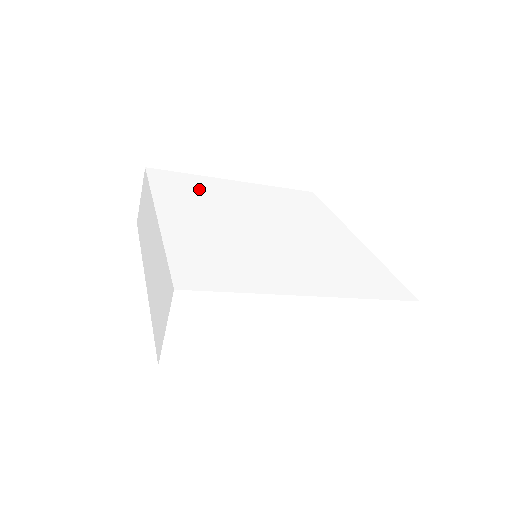
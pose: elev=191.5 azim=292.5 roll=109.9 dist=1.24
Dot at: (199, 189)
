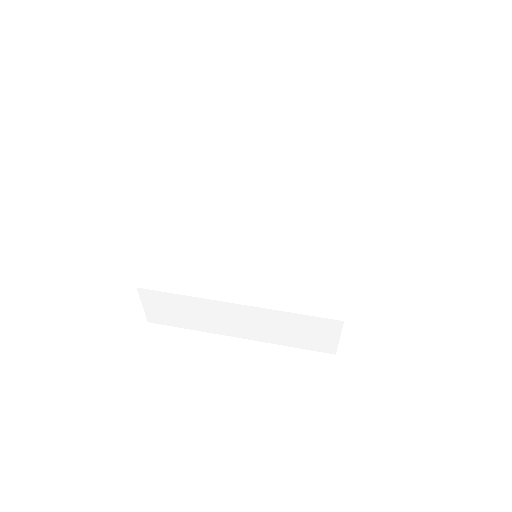
Dot at: (188, 259)
